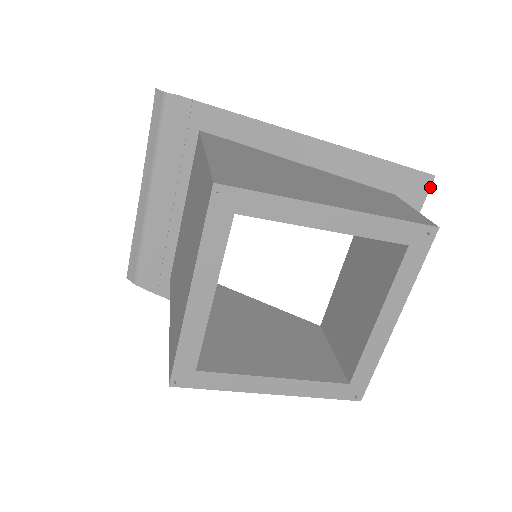
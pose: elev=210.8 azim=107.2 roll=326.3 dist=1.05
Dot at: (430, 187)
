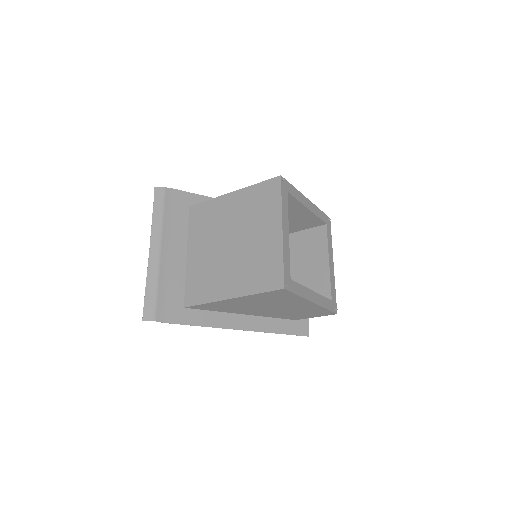
Dot at: occluded
